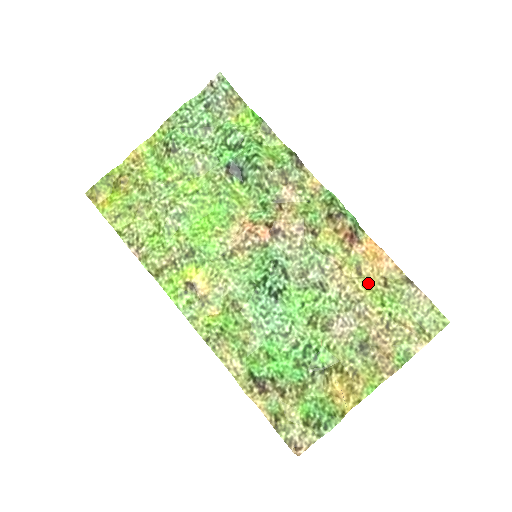
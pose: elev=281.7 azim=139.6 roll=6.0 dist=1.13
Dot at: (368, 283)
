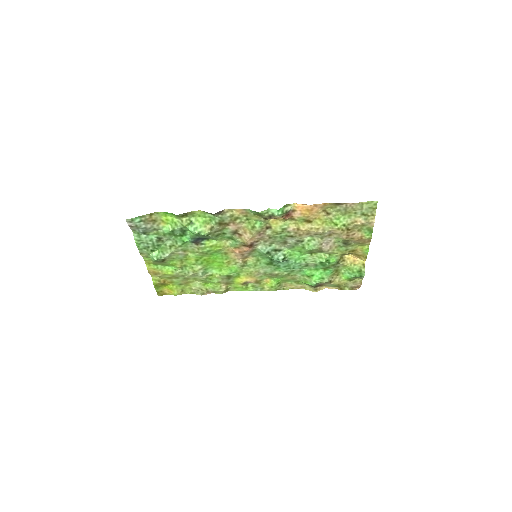
Dot at: (319, 221)
